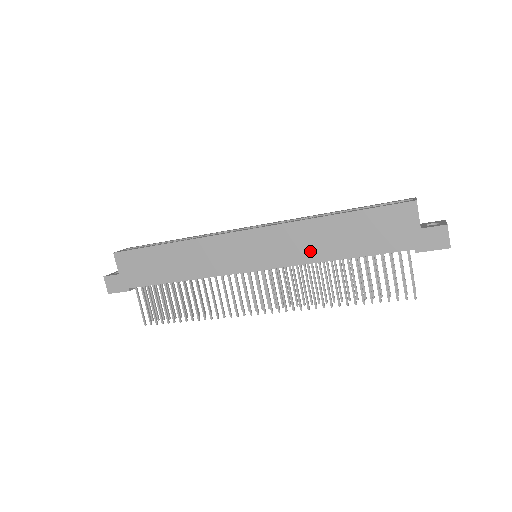
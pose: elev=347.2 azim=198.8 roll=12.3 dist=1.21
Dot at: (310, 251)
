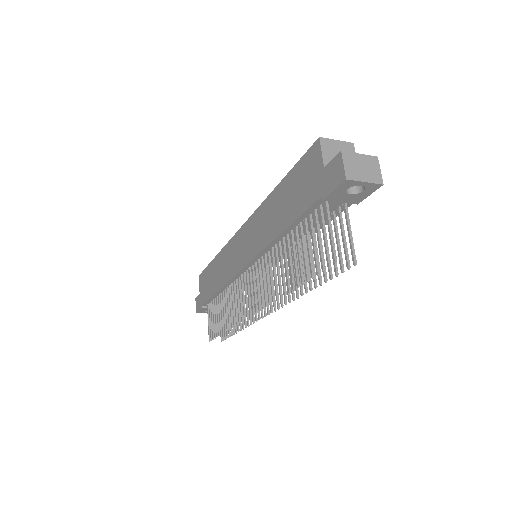
Dot at: (267, 232)
